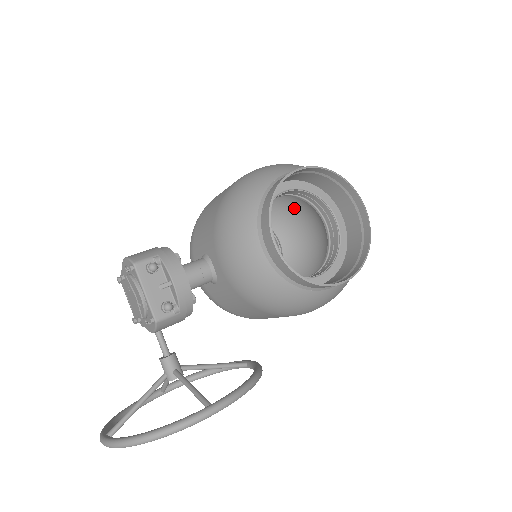
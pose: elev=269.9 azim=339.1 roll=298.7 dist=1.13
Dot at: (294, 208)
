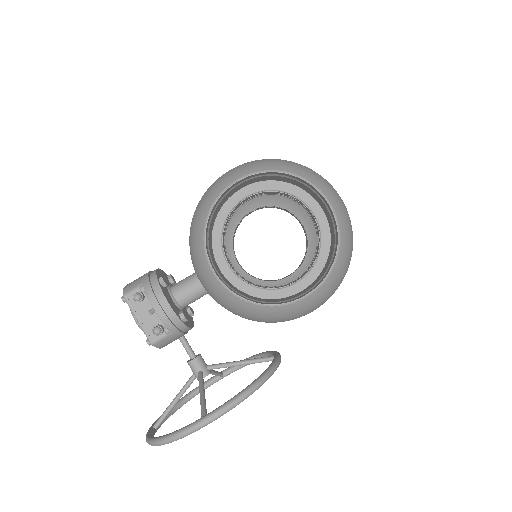
Dot at: occluded
